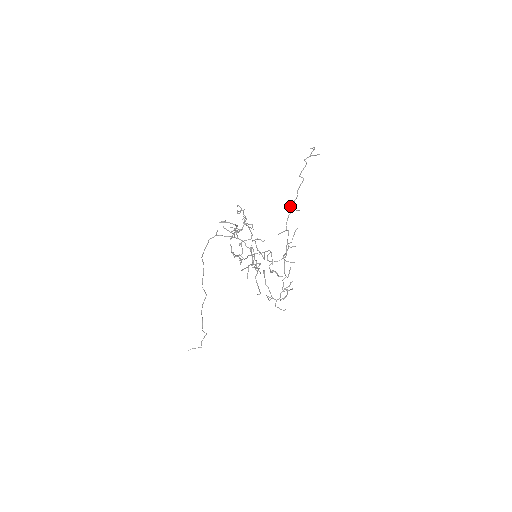
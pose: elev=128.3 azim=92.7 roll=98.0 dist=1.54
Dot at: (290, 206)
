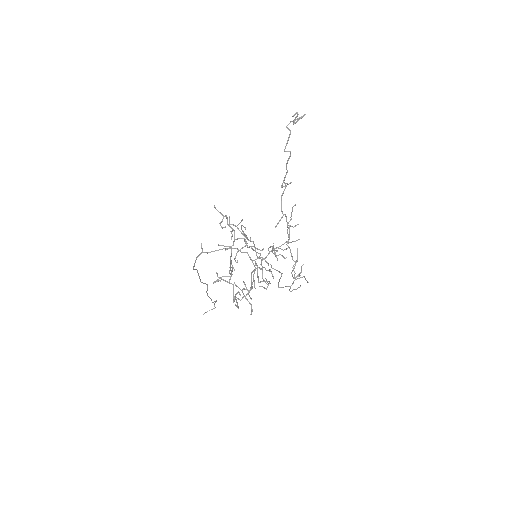
Dot at: occluded
